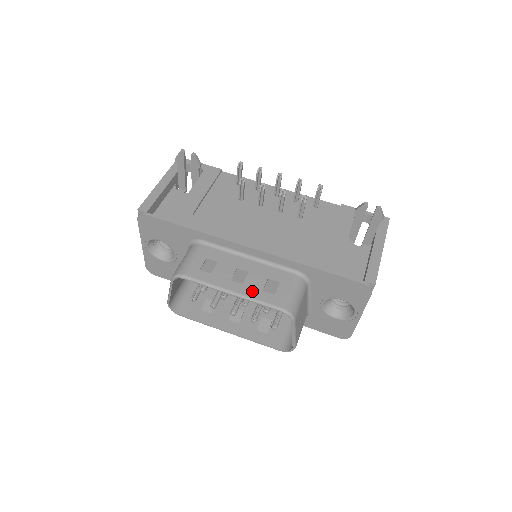
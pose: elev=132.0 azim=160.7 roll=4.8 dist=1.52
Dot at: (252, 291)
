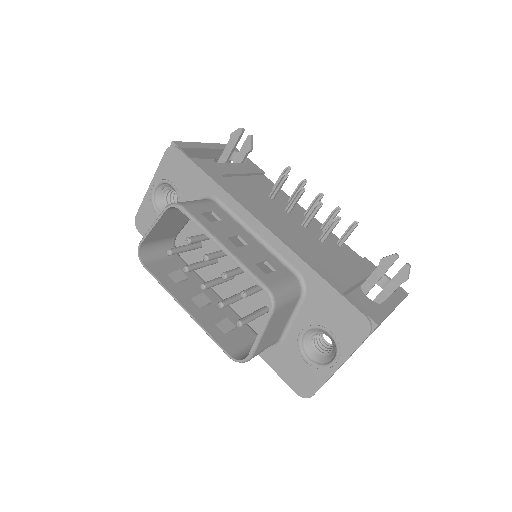
Dot at: (244, 257)
